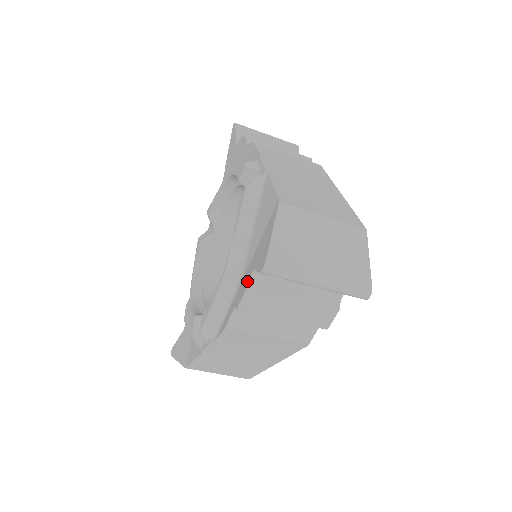
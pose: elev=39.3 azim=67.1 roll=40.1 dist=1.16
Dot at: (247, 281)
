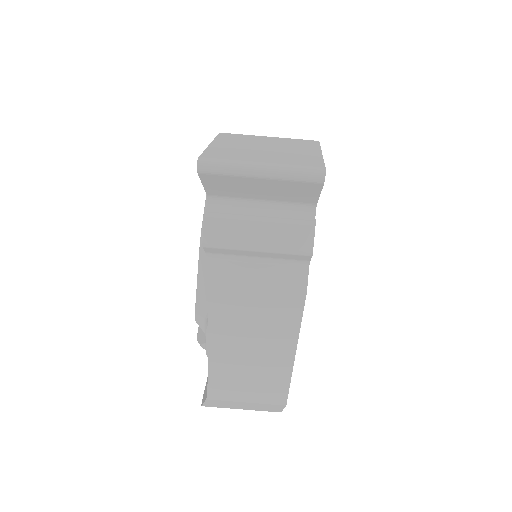
Dot at: (207, 215)
